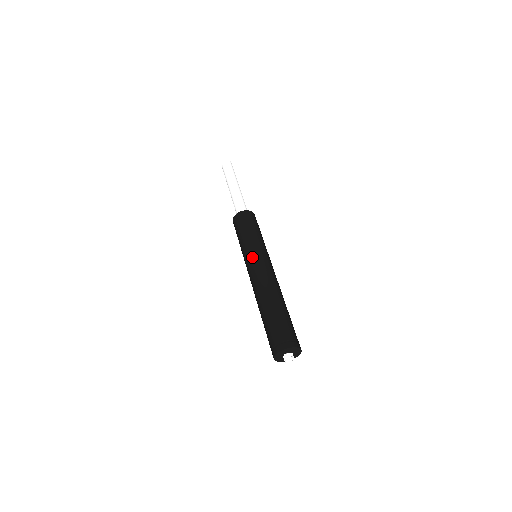
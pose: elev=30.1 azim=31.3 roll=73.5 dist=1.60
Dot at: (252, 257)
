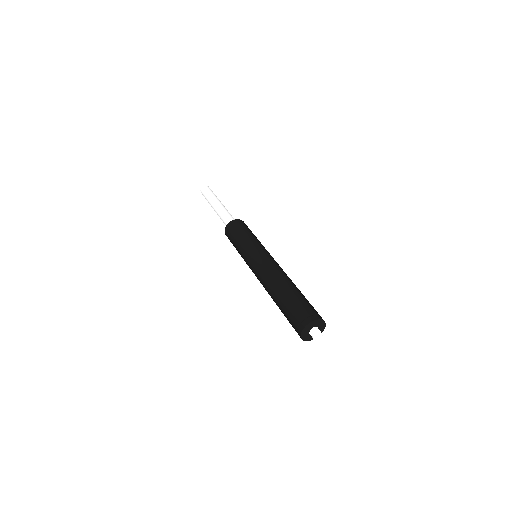
Dot at: (249, 261)
